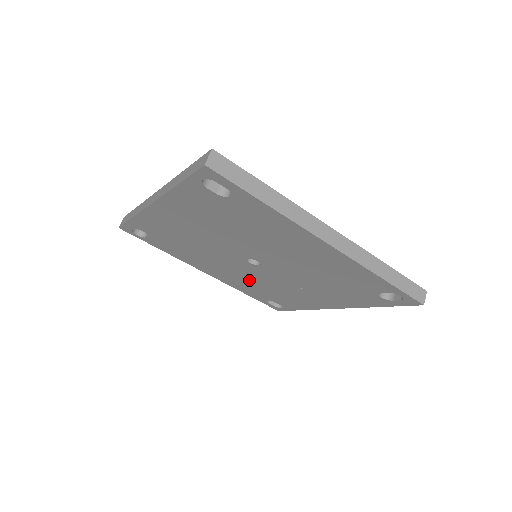
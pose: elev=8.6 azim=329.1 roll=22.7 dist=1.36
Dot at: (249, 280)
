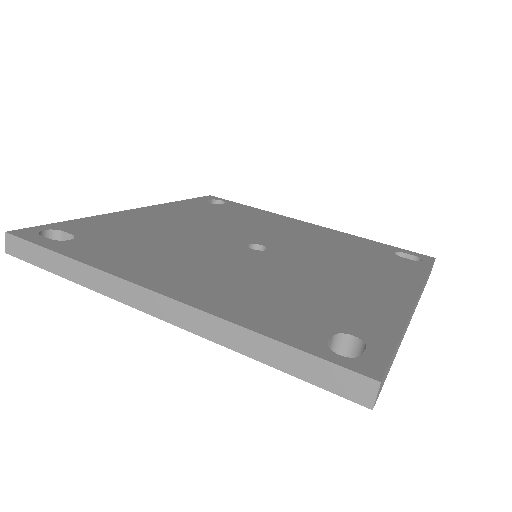
Dot at: occluded
